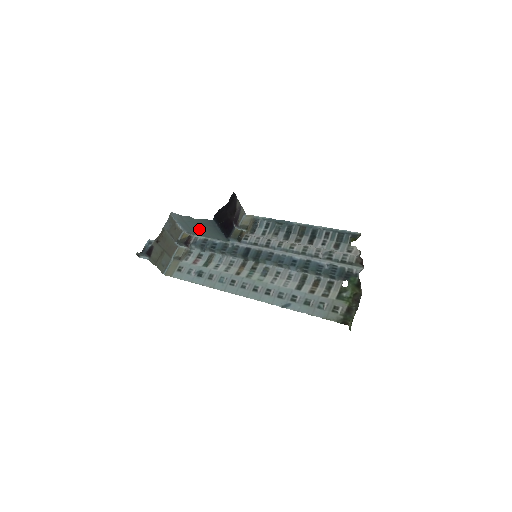
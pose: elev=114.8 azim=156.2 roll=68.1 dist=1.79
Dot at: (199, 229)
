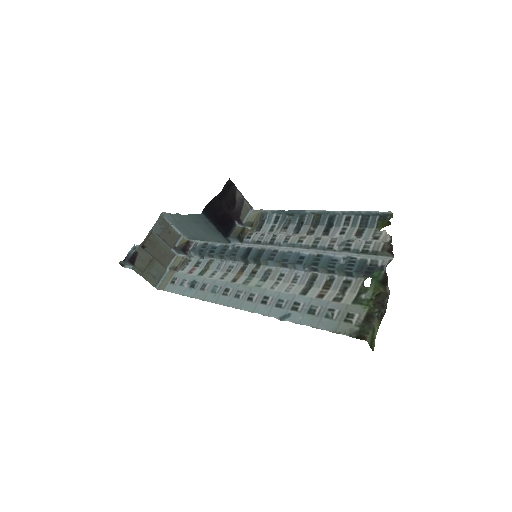
Dot at: (195, 230)
